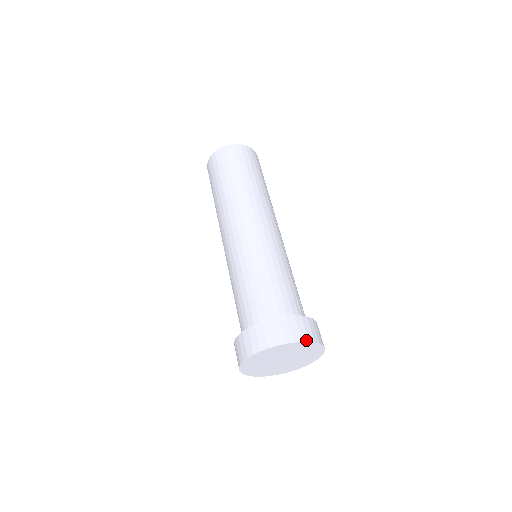
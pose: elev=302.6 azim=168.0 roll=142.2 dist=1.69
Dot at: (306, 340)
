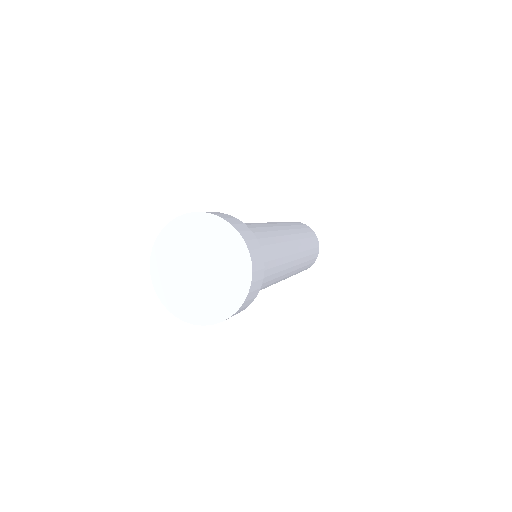
Dot at: (211, 213)
